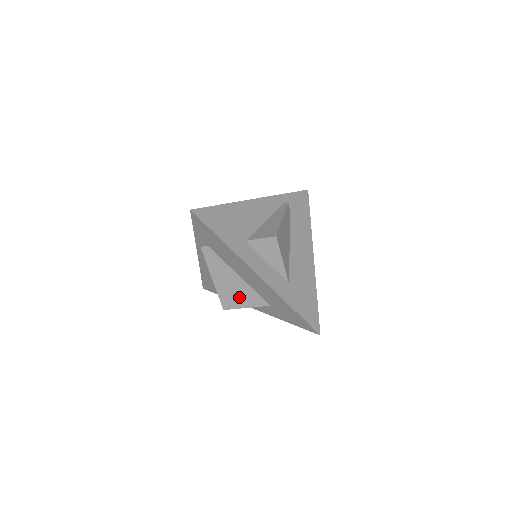
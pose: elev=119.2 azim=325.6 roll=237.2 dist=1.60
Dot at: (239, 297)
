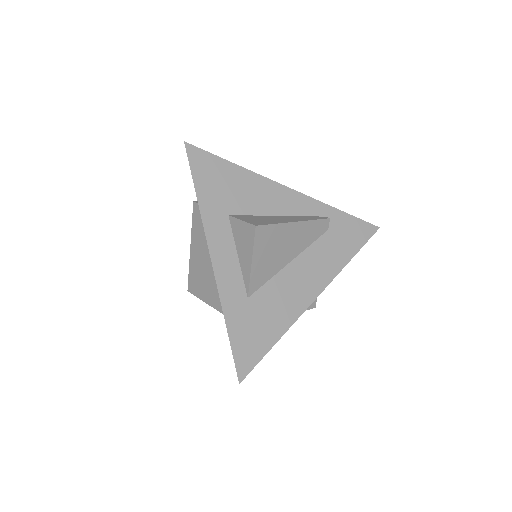
Dot at: (203, 284)
